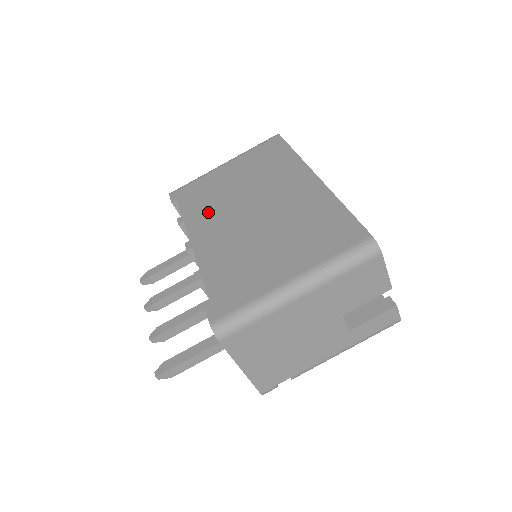
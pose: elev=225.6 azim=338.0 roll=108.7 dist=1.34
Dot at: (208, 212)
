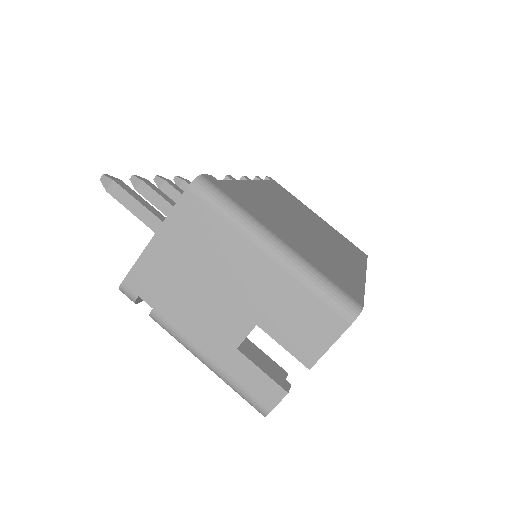
Dot at: (280, 196)
